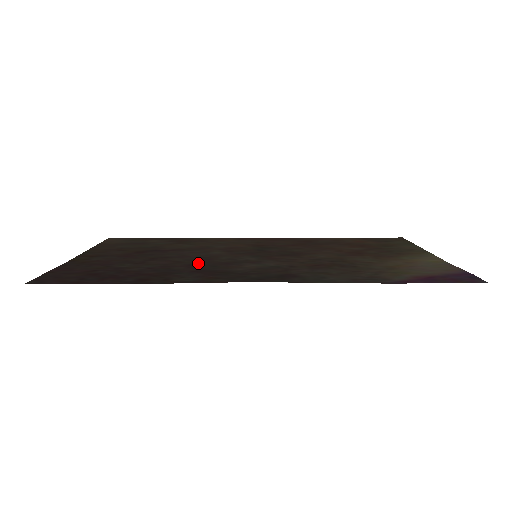
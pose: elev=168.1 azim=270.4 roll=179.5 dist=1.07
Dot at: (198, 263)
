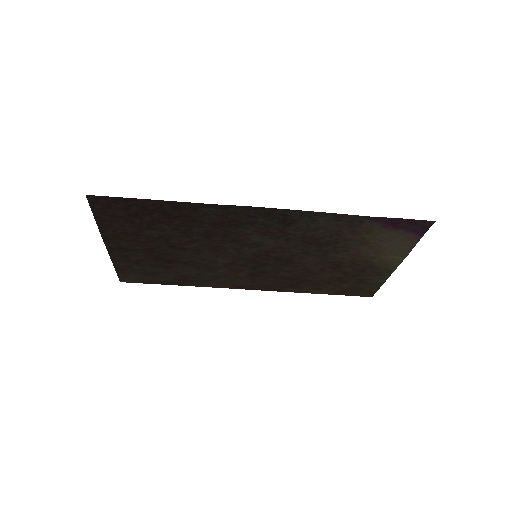
Dot at: (212, 239)
